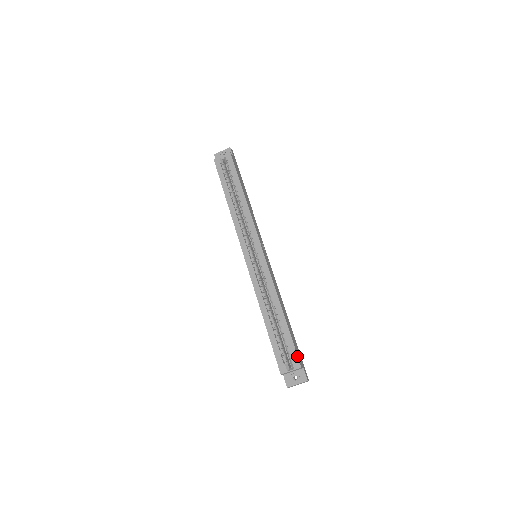
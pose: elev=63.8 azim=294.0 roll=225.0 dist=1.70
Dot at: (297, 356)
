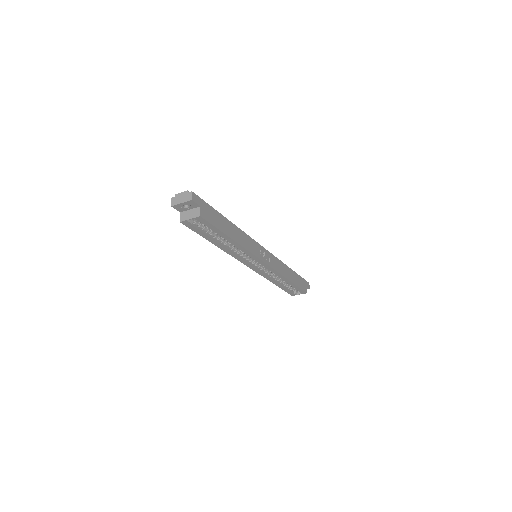
Dot at: (304, 291)
